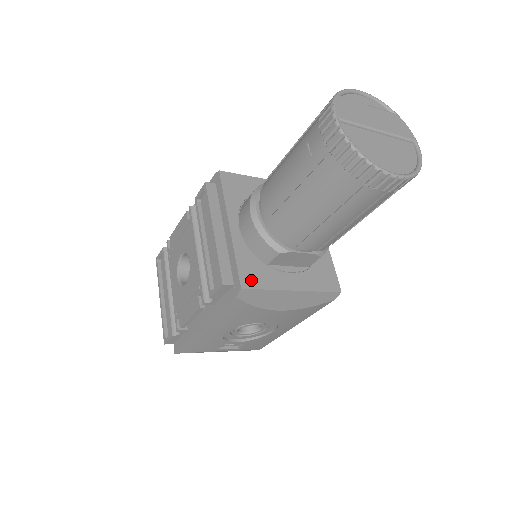
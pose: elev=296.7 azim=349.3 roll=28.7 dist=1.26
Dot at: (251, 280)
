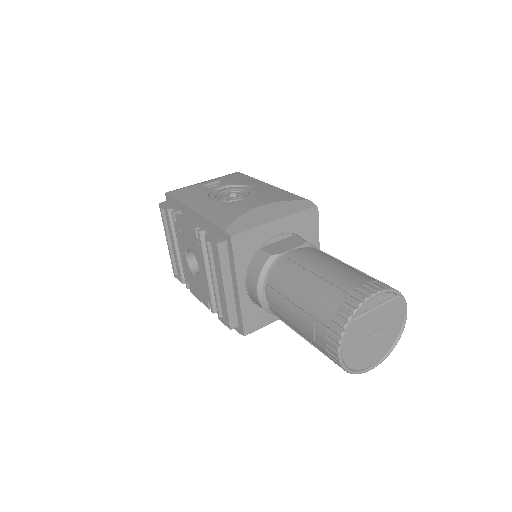
Dot at: (252, 326)
